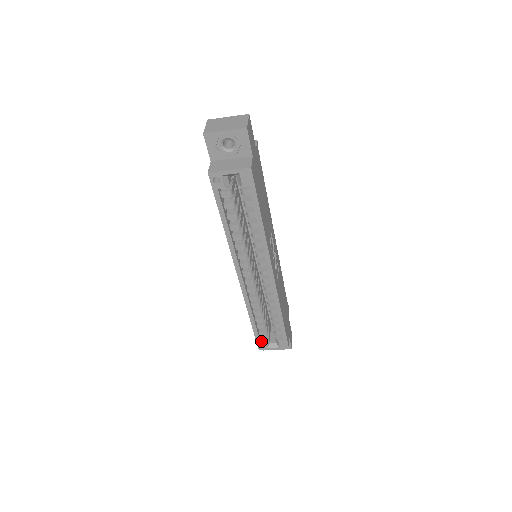
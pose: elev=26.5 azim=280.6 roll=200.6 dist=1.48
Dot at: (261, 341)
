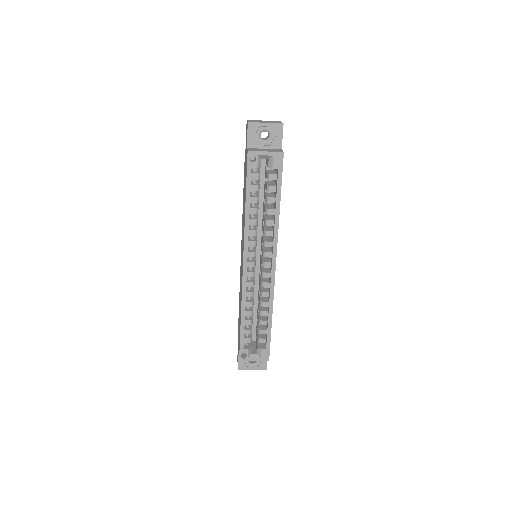
Dot at: (244, 349)
